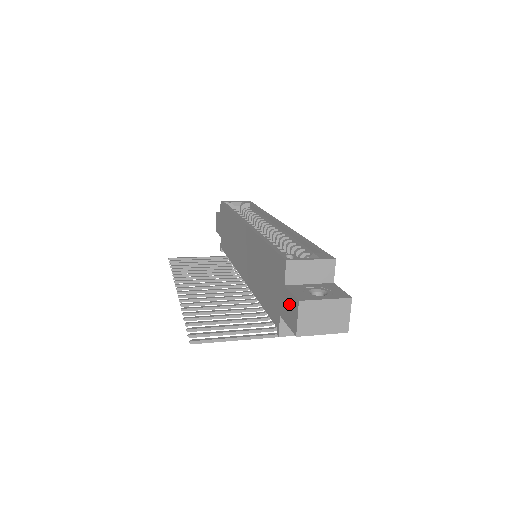
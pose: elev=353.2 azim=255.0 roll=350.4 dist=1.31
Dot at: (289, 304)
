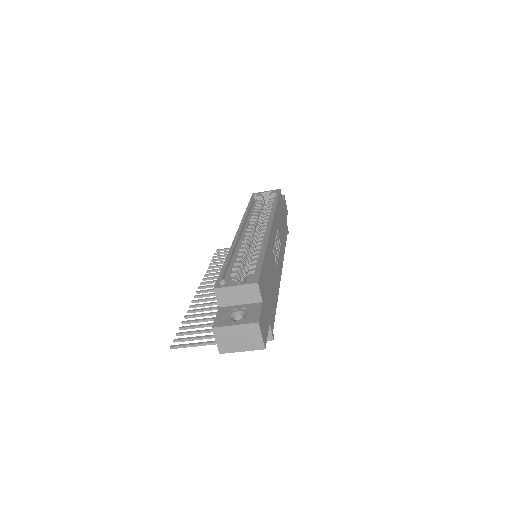
Dot at: occluded
